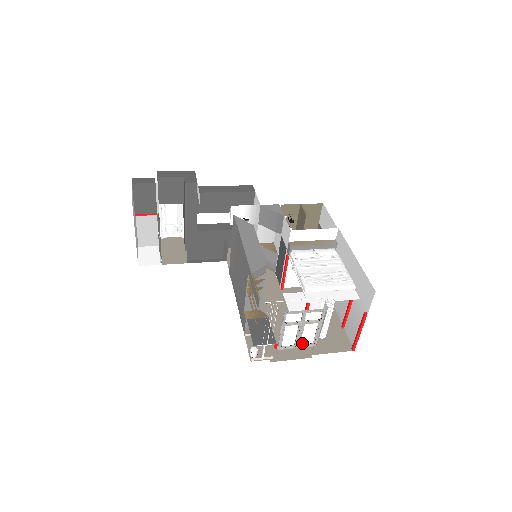
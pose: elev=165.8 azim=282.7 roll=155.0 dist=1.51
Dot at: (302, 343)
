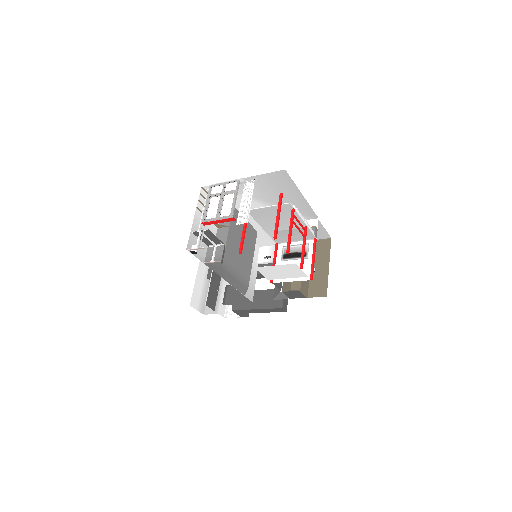
Dot at: (222, 216)
